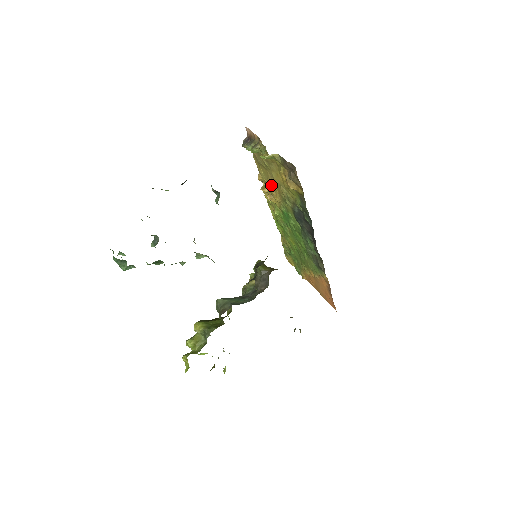
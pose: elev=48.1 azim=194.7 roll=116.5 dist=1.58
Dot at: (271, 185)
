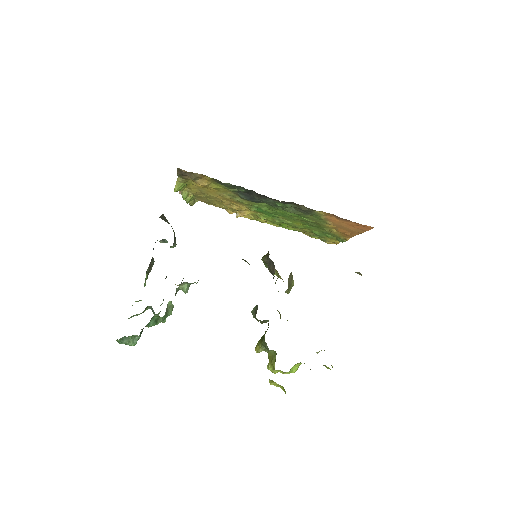
Dot at: (229, 205)
